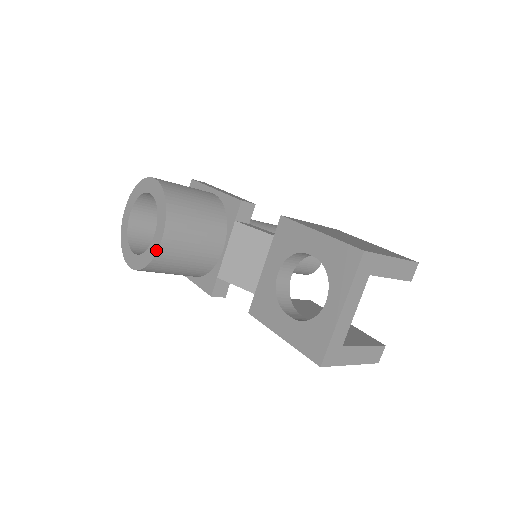
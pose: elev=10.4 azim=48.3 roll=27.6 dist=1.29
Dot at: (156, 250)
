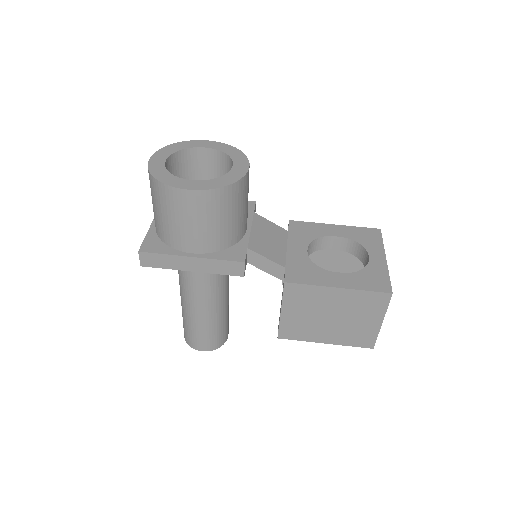
Dot at: (243, 174)
